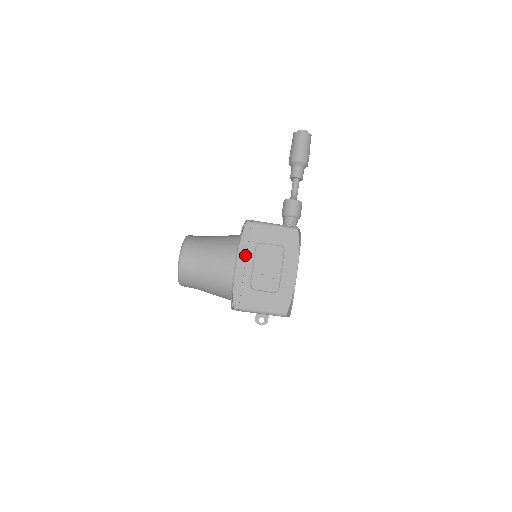
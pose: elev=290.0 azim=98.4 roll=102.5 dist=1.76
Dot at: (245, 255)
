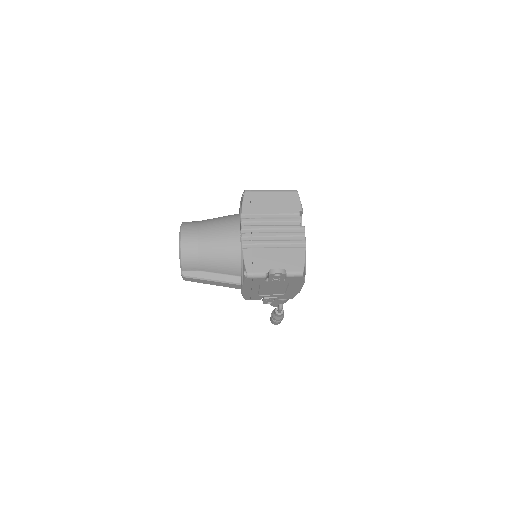
Dot at: occluded
